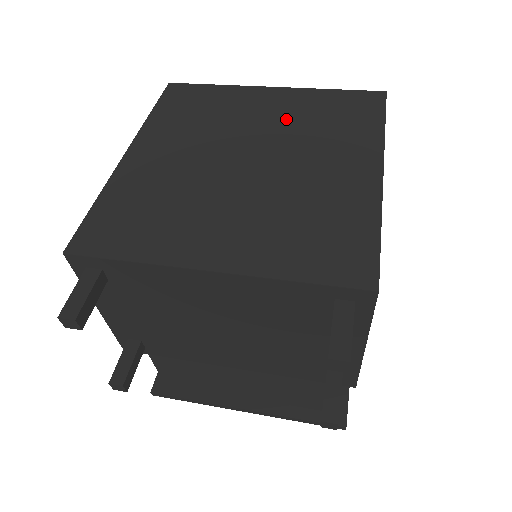
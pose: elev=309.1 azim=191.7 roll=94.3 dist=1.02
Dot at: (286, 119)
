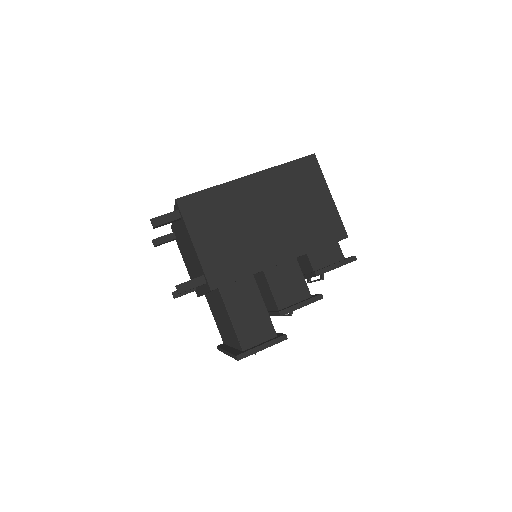
Dot at: occluded
